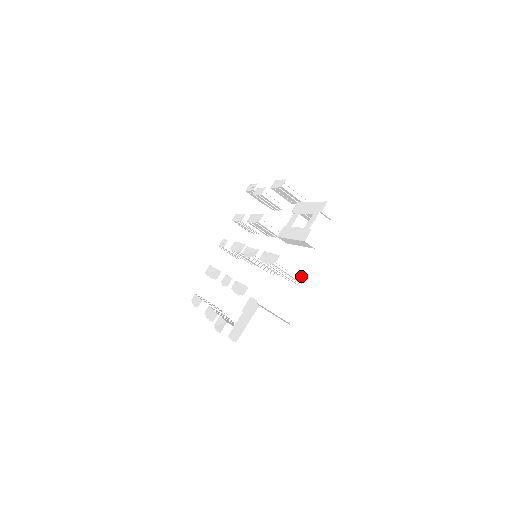
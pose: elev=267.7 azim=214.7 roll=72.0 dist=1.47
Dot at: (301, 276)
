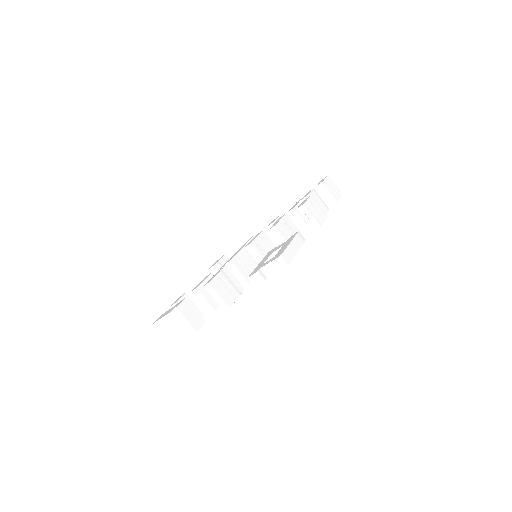
Dot at: (223, 305)
